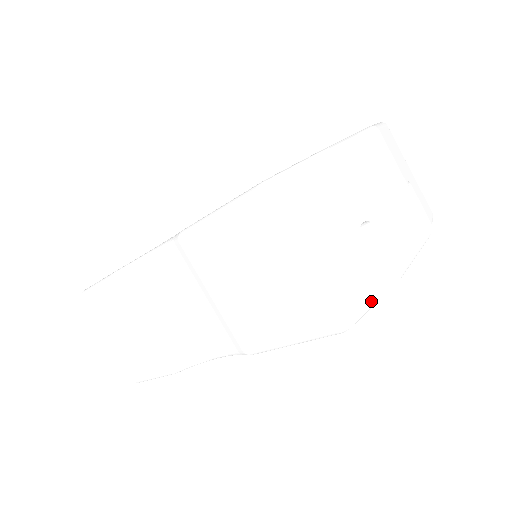
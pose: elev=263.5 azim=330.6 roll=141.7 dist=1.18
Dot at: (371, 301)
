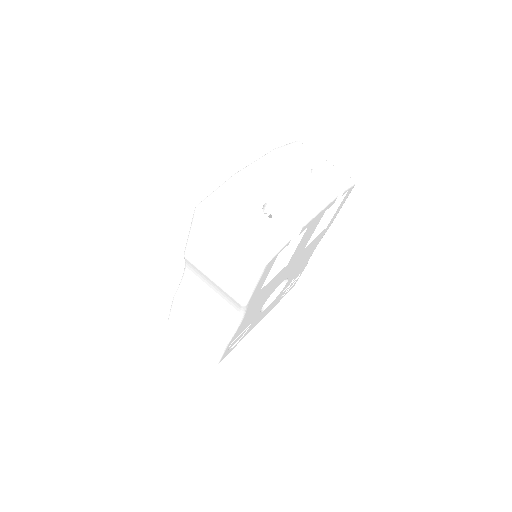
Dot at: (279, 243)
